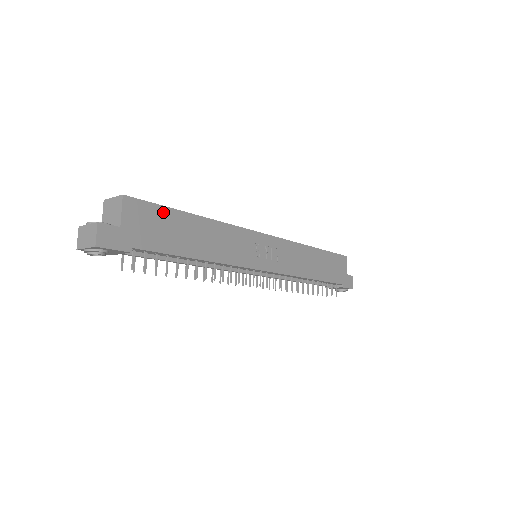
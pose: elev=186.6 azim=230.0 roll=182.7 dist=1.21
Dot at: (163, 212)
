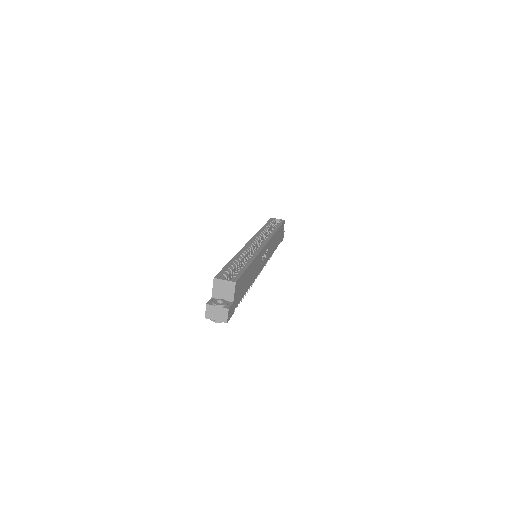
Dot at: (243, 276)
